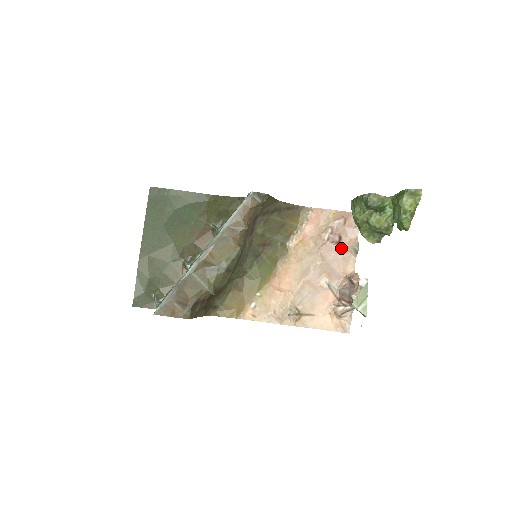
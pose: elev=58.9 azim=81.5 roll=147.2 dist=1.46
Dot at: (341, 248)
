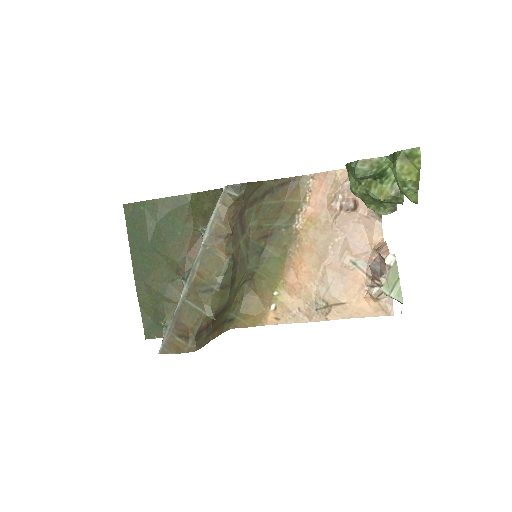
Dot at: (360, 214)
